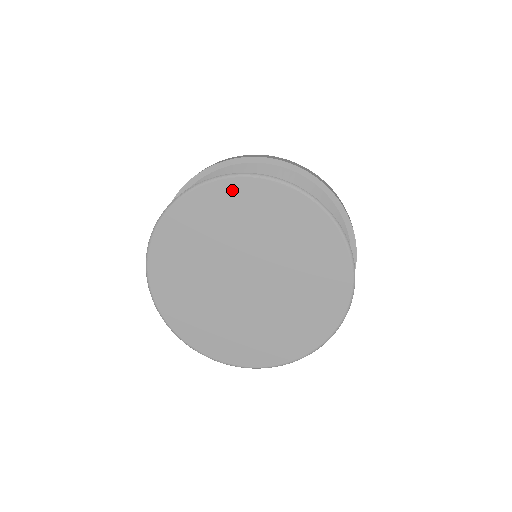
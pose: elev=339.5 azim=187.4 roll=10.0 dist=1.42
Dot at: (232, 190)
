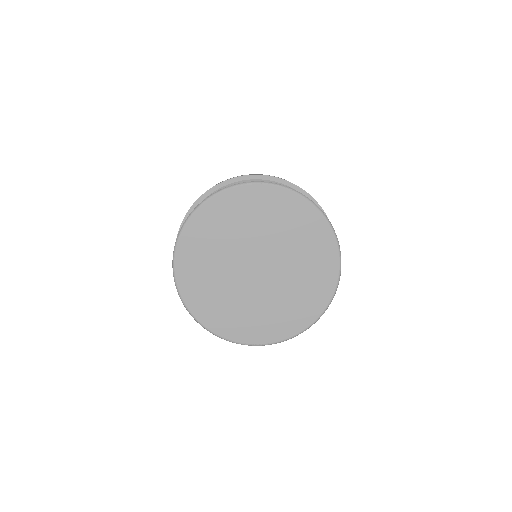
Dot at: (230, 199)
